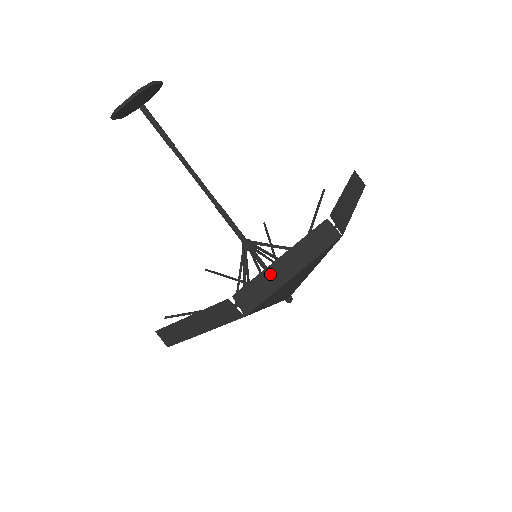
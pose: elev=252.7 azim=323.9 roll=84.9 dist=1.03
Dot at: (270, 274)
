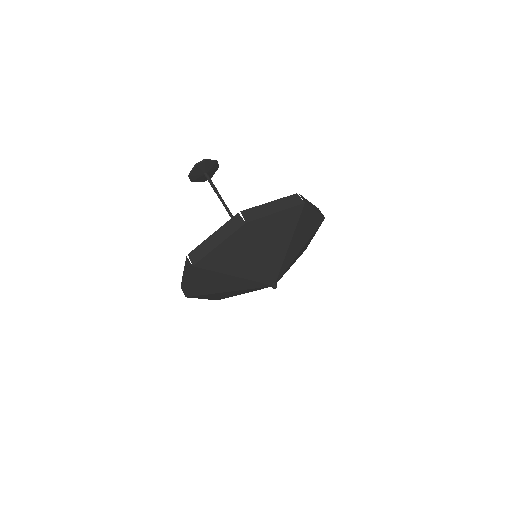
Dot at: (308, 202)
